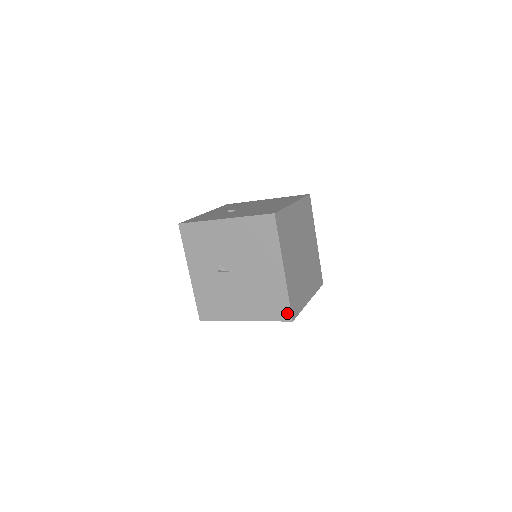
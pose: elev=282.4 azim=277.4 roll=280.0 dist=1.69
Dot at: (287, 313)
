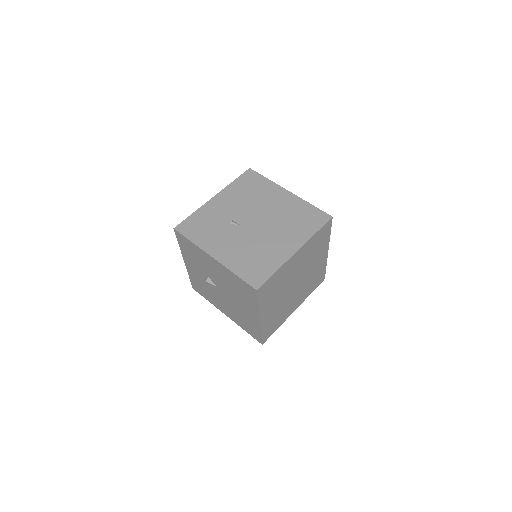
Dot at: (259, 338)
